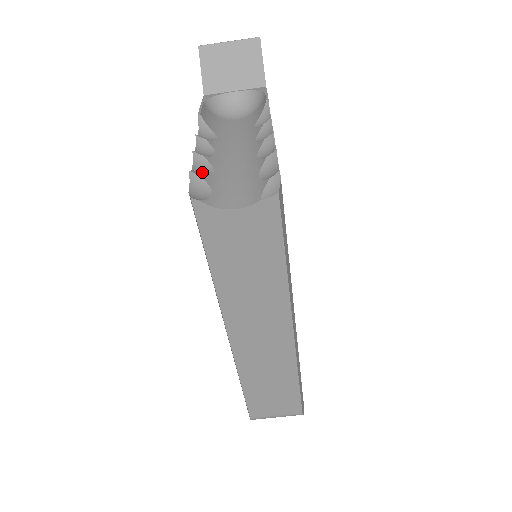
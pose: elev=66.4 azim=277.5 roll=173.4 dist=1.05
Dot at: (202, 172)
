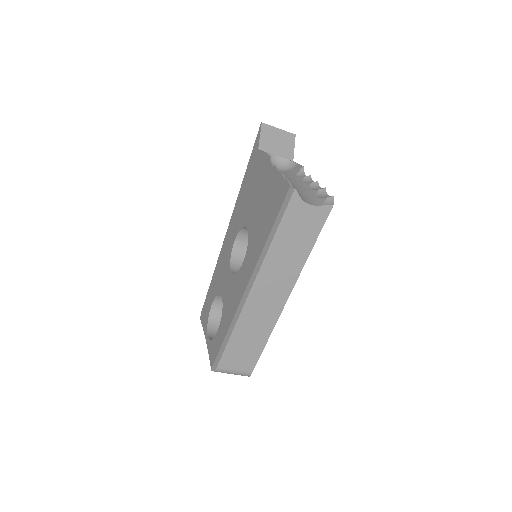
Dot at: occluded
